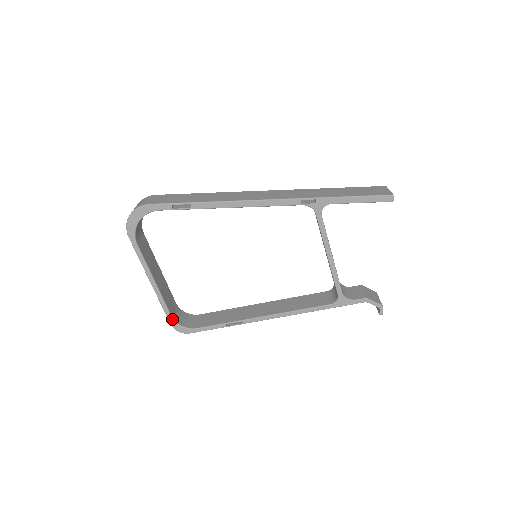
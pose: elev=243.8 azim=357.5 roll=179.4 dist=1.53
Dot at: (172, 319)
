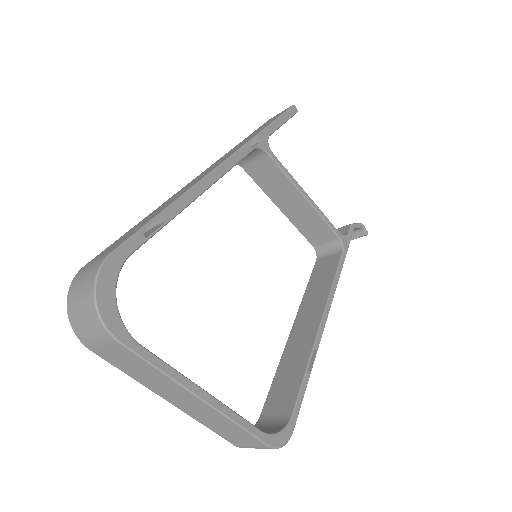
Dot at: (264, 434)
